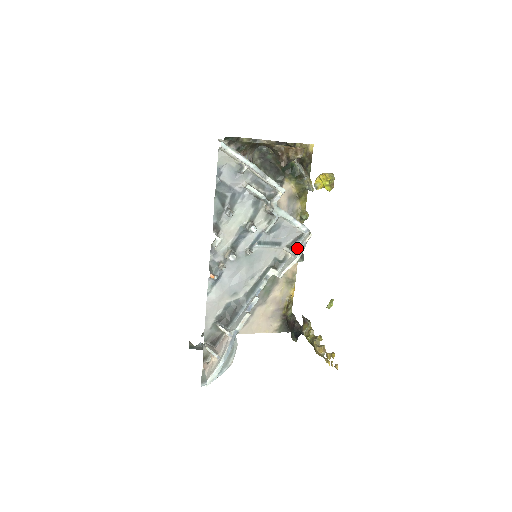
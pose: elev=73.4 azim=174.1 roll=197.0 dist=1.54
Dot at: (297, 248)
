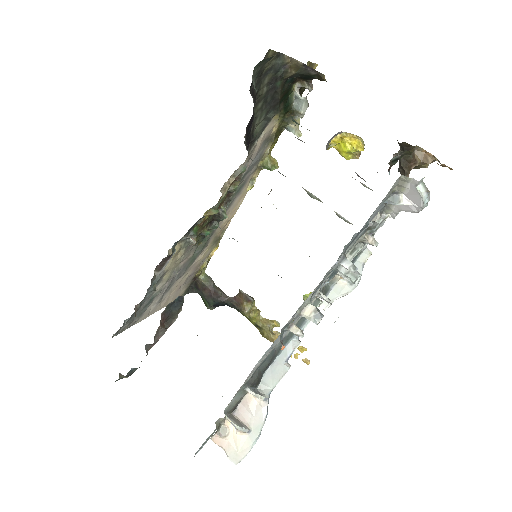
Dot at: occluded
